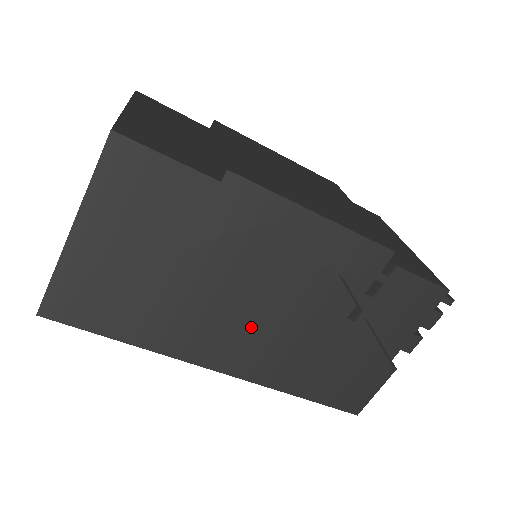
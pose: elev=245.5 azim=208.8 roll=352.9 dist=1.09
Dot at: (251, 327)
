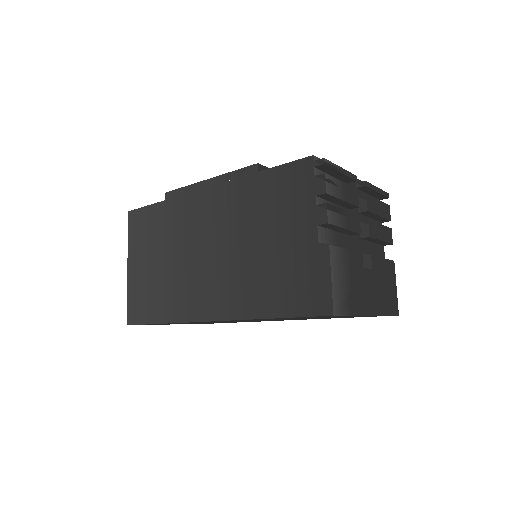
Dot at: (212, 273)
